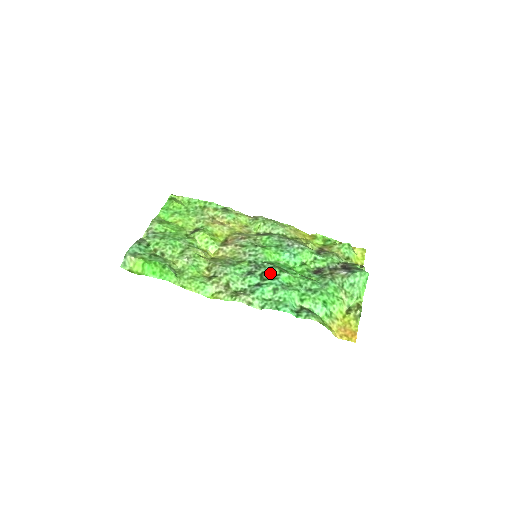
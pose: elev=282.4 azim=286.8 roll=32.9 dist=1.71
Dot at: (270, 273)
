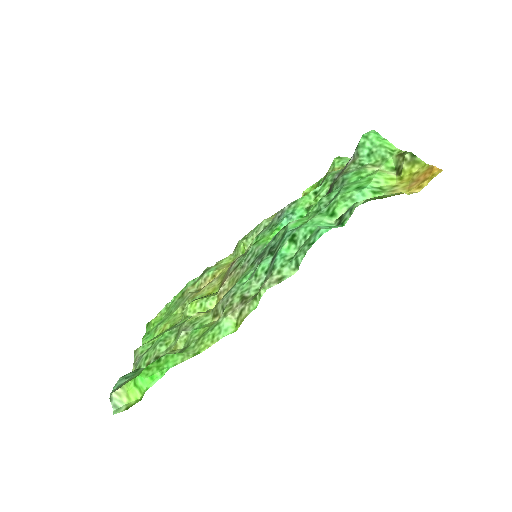
Dot at: (276, 241)
